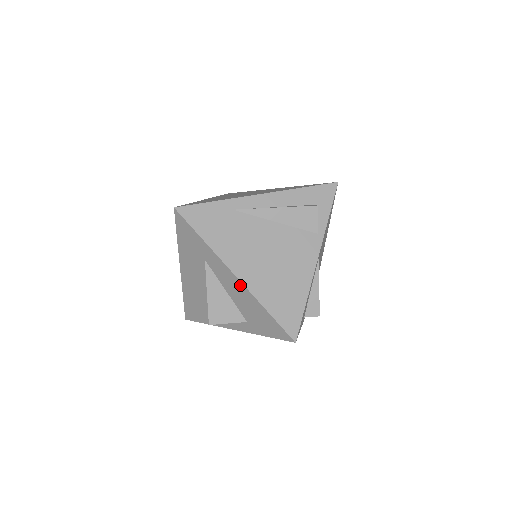
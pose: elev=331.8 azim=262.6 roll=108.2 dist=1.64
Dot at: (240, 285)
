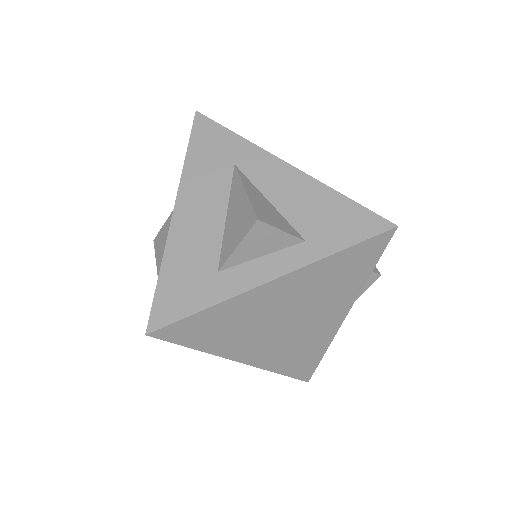
Dot at: (296, 175)
